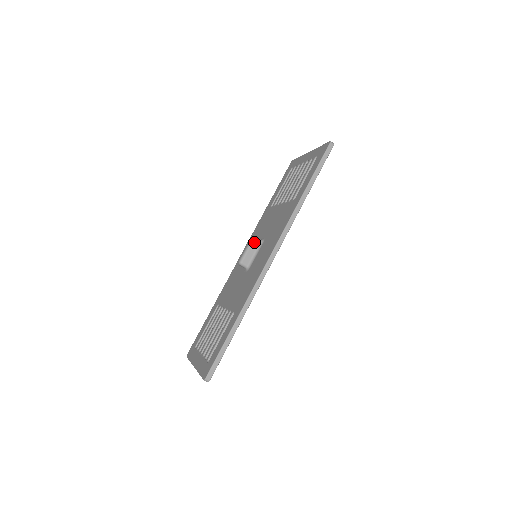
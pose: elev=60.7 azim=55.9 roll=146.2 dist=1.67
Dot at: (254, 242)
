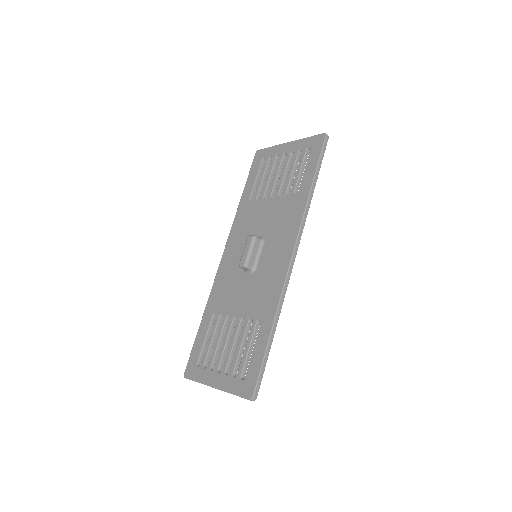
Dot at: (256, 241)
